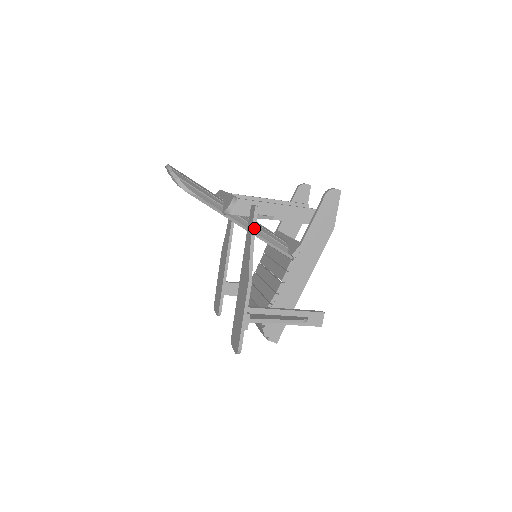
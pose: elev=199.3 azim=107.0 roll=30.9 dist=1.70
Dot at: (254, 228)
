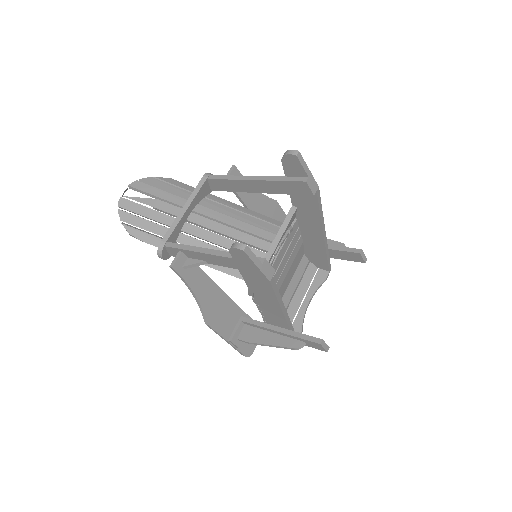
Dot at: (185, 282)
